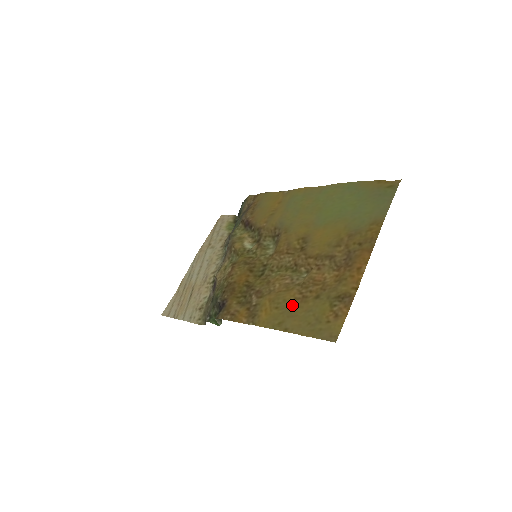
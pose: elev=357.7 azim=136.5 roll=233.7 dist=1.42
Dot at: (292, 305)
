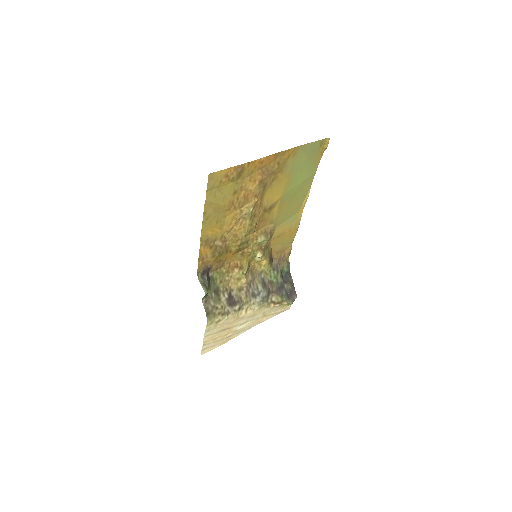
Dot at: (223, 211)
